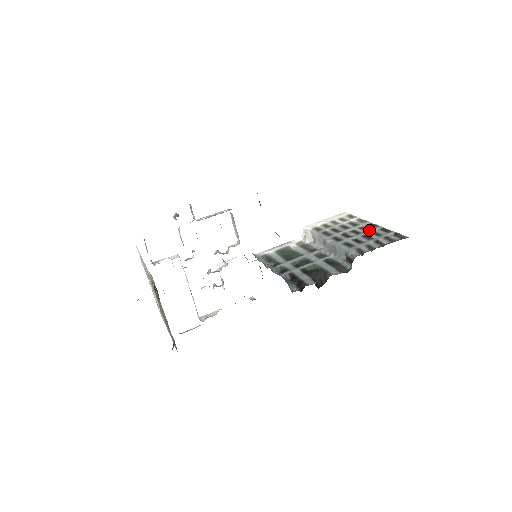
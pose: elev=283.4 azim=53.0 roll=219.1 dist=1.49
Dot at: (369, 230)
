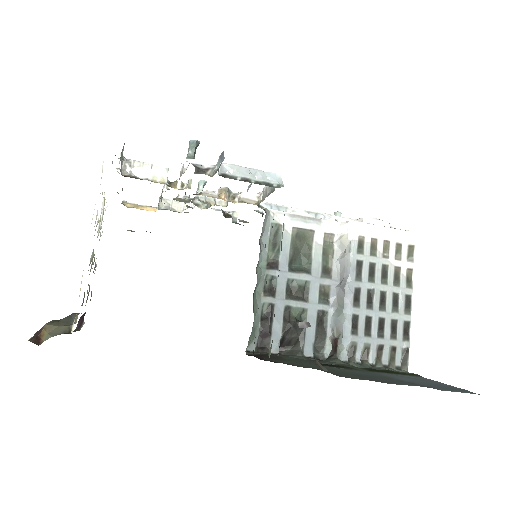
Dot at: (396, 313)
